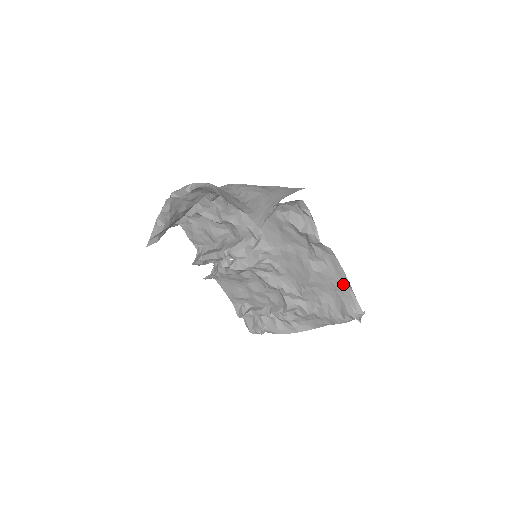
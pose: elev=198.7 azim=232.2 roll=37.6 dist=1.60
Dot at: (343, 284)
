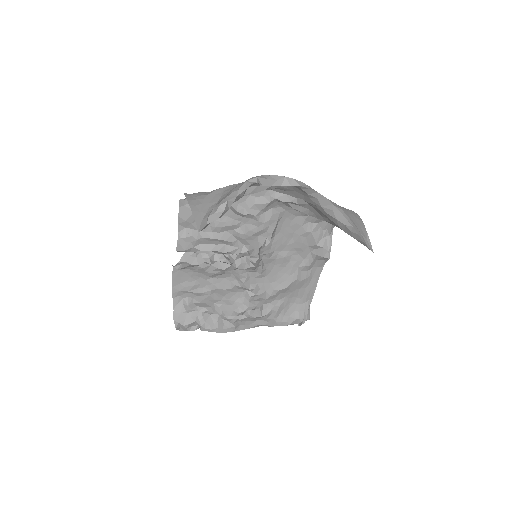
Dot at: (309, 293)
